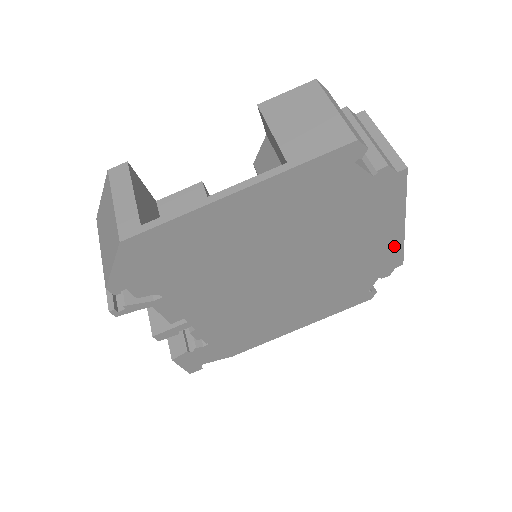
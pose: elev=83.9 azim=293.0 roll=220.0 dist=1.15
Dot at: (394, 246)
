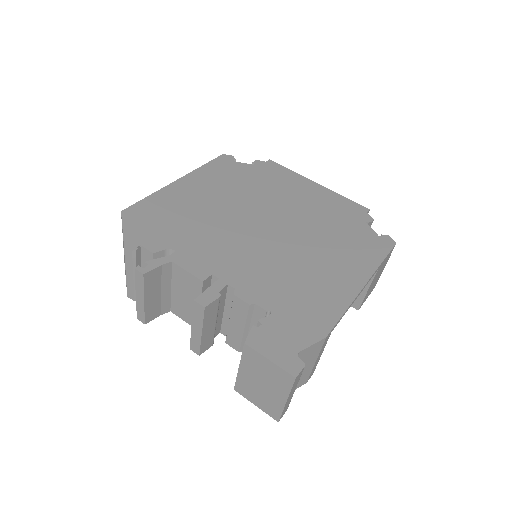
Dot at: (335, 197)
